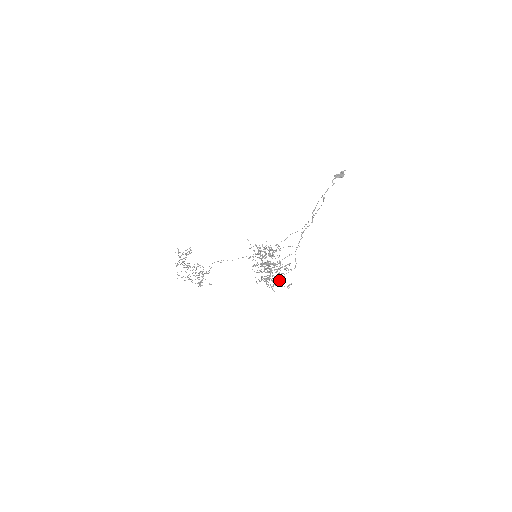
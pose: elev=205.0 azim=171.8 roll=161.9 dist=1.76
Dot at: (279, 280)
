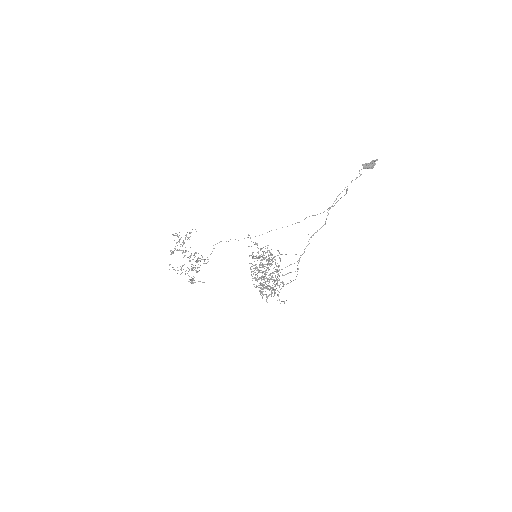
Dot at: (275, 292)
